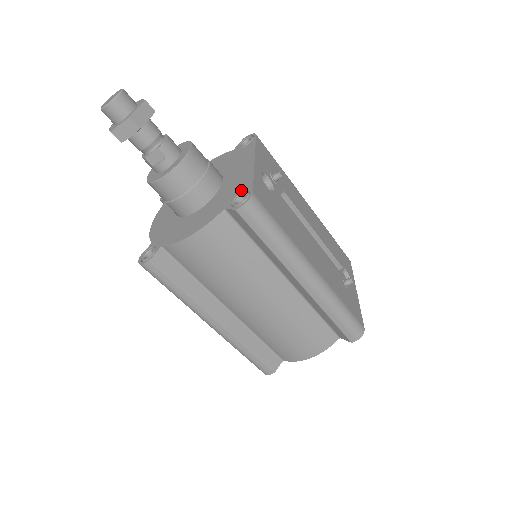
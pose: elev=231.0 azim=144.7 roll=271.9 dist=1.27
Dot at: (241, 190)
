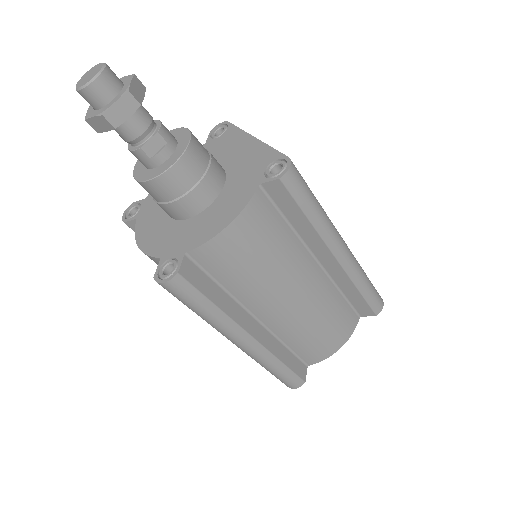
Dot at: (267, 162)
